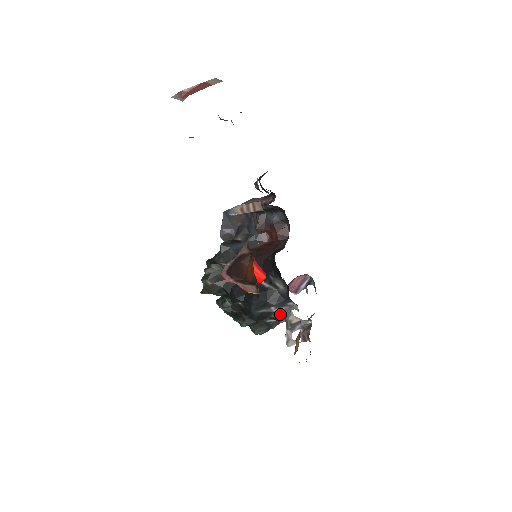
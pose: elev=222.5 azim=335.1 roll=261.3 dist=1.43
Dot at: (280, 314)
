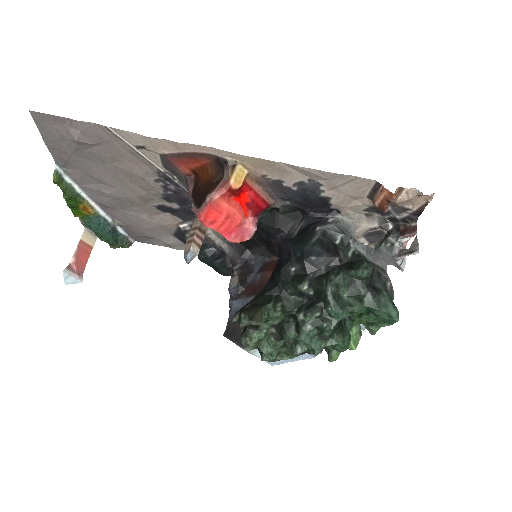
Dot at: (339, 231)
